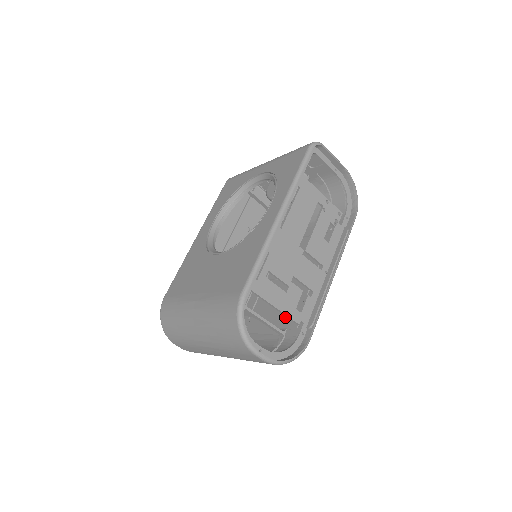
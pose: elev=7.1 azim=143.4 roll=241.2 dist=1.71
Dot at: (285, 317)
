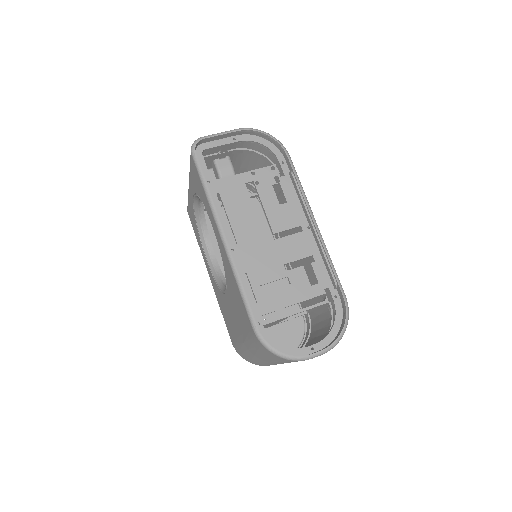
Dot at: occluded
